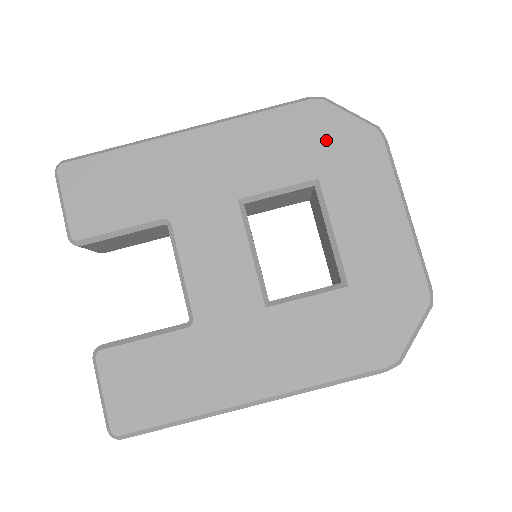
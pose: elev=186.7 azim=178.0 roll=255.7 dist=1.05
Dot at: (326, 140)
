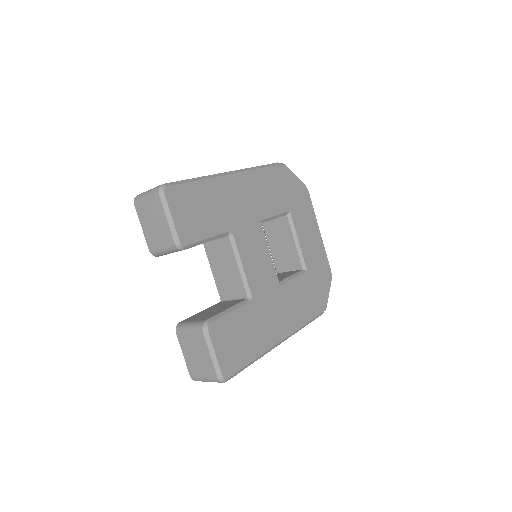
Dot at: (290, 189)
